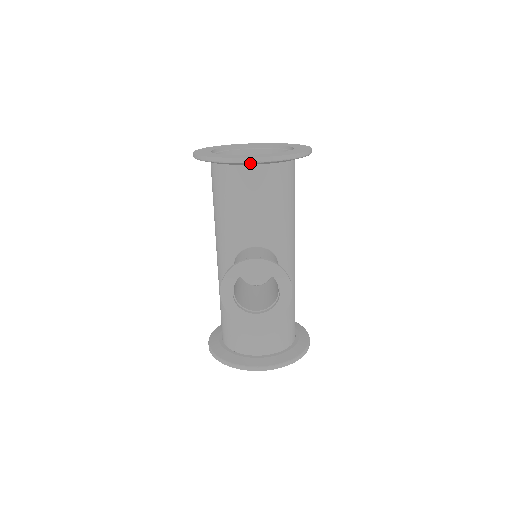
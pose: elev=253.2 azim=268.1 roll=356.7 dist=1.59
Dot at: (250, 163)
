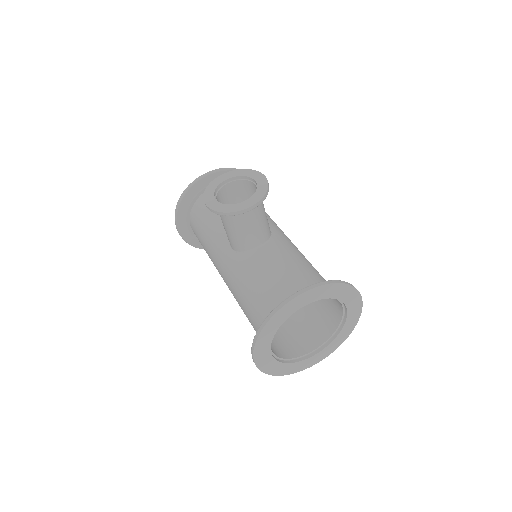
Dot at: (207, 178)
